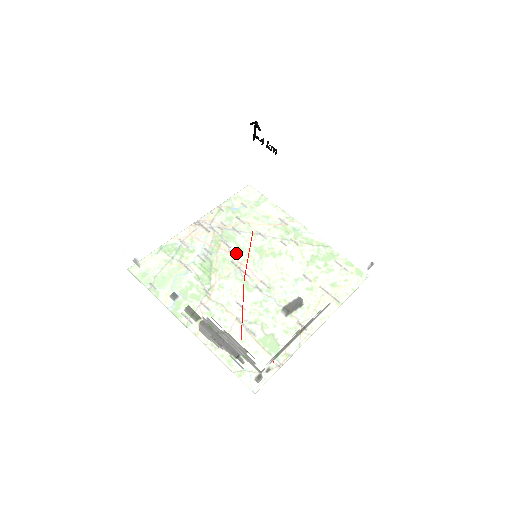
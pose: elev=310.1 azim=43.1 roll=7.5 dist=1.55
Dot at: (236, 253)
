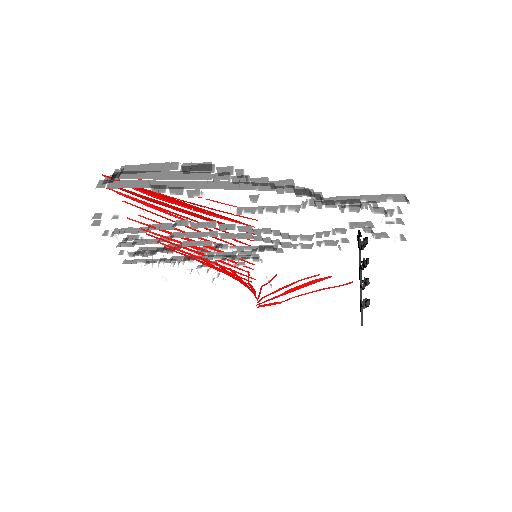
Dot at: occluded
